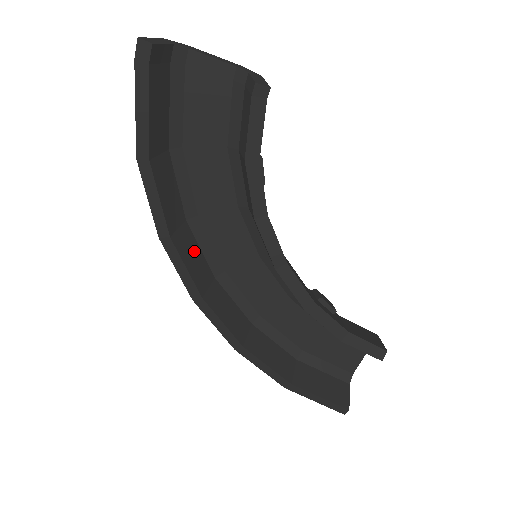
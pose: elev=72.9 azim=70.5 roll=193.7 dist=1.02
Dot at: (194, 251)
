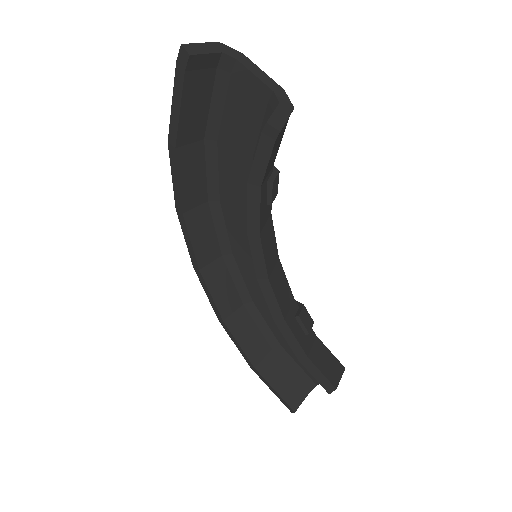
Dot at: (206, 229)
